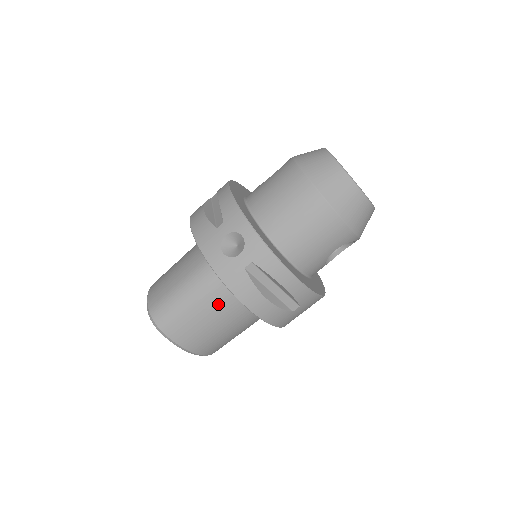
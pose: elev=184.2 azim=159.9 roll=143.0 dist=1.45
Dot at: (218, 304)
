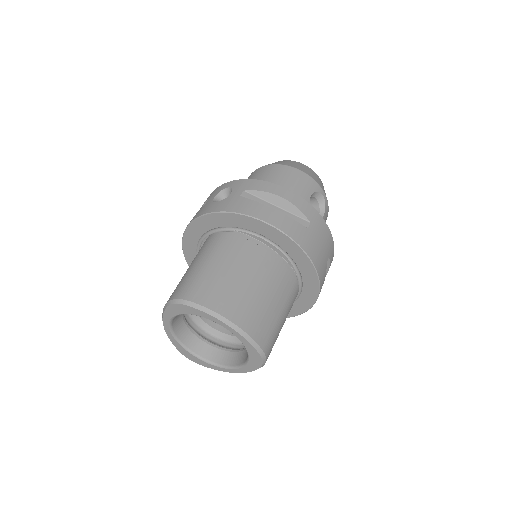
Dot at: (236, 254)
